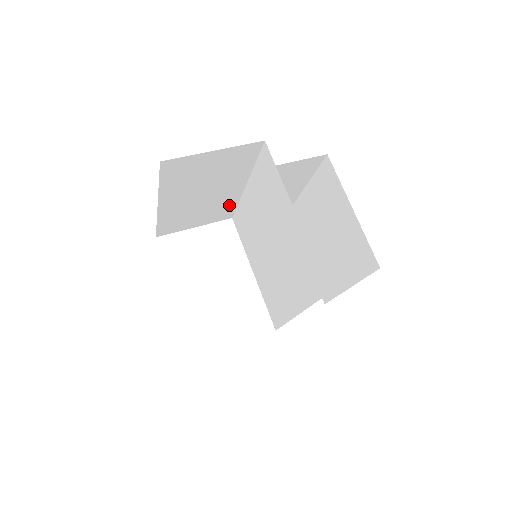
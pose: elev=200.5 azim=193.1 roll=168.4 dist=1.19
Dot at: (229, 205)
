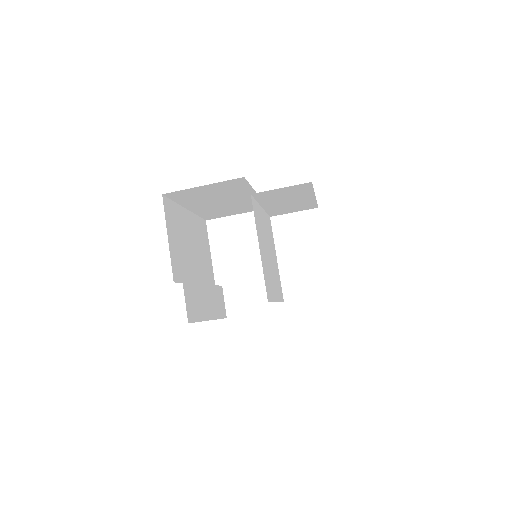
Dot at: occluded
